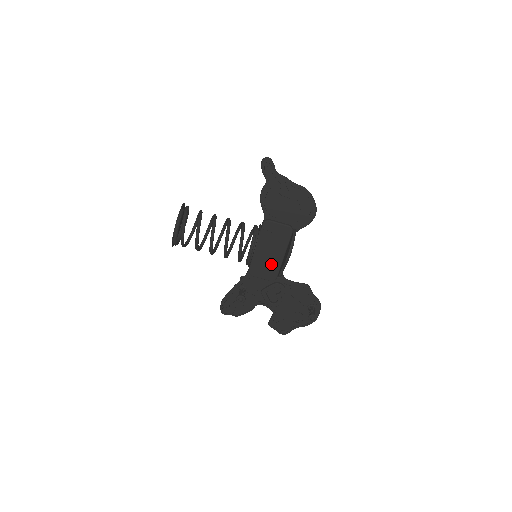
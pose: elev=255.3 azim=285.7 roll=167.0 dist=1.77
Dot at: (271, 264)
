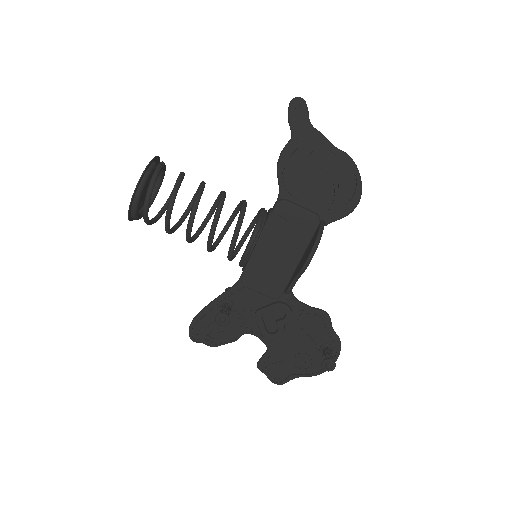
Dot at: (277, 271)
